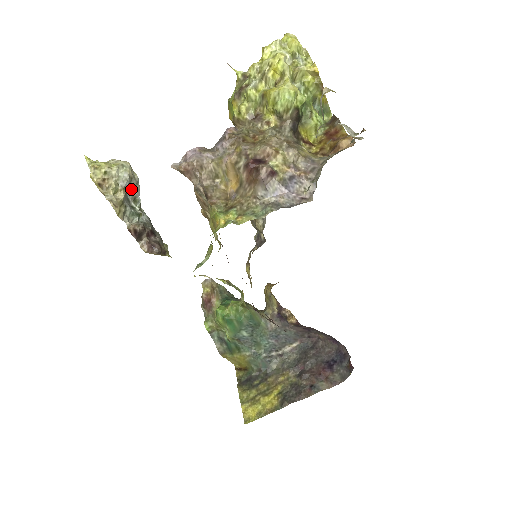
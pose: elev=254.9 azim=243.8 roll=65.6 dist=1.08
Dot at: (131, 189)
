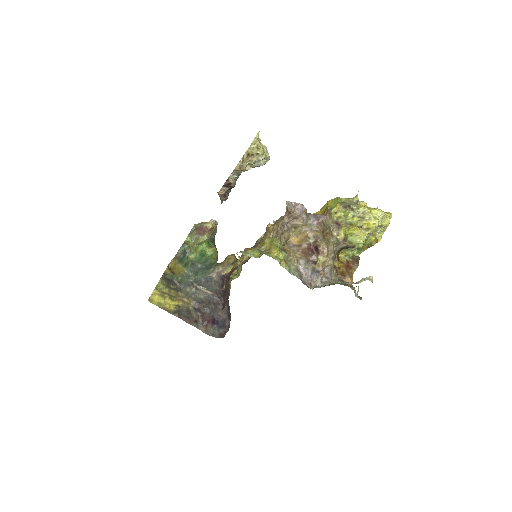
Dot at: occluded
